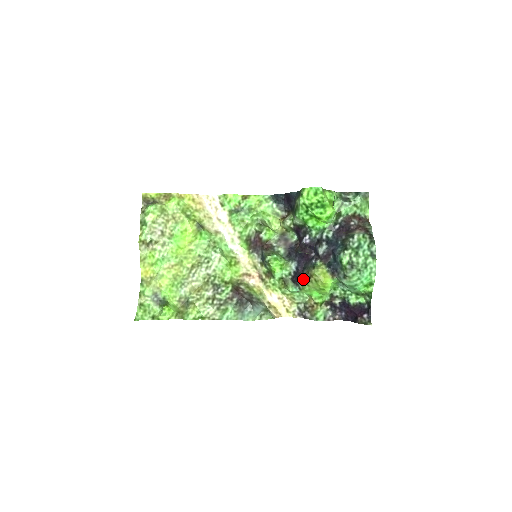
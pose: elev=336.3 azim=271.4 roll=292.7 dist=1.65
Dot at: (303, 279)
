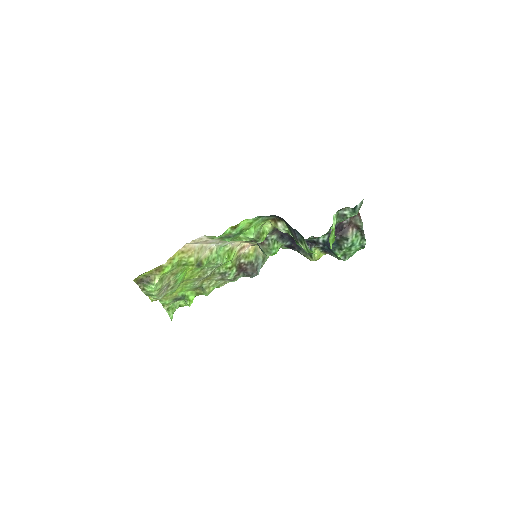
Dot at: (298, 252)
